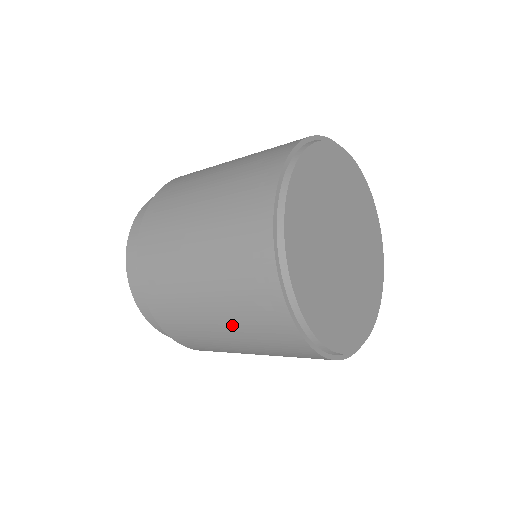
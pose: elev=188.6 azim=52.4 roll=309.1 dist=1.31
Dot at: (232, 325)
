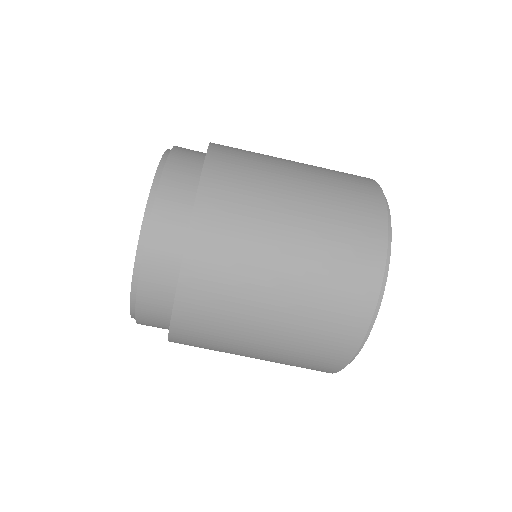
Dot at: (287, 332)
